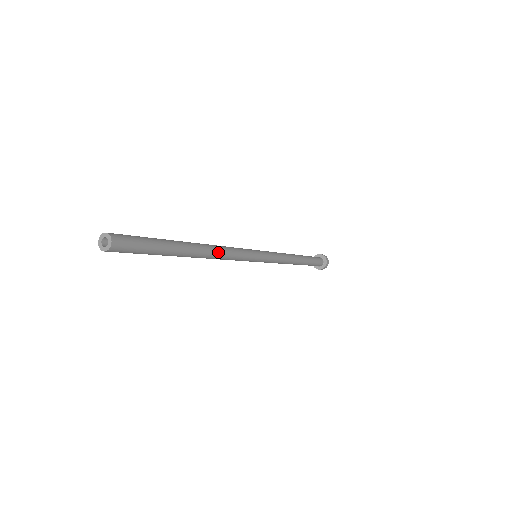
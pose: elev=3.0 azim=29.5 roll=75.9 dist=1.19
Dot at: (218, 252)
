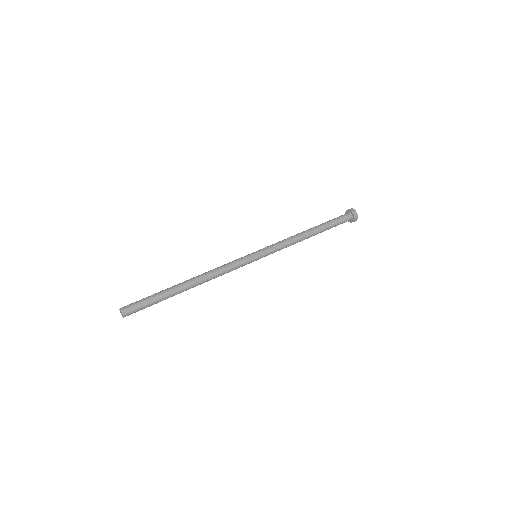
Dot at: (209, 277)
